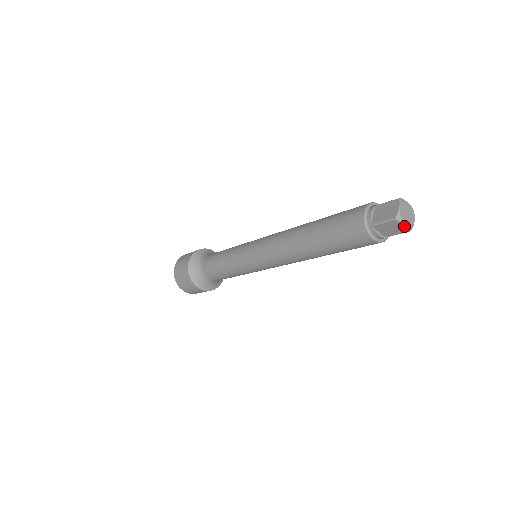
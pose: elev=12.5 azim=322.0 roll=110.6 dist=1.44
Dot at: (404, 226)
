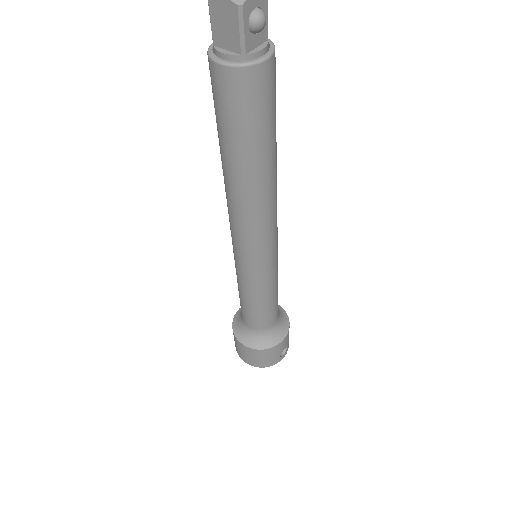
Dot at: (223, 0)
